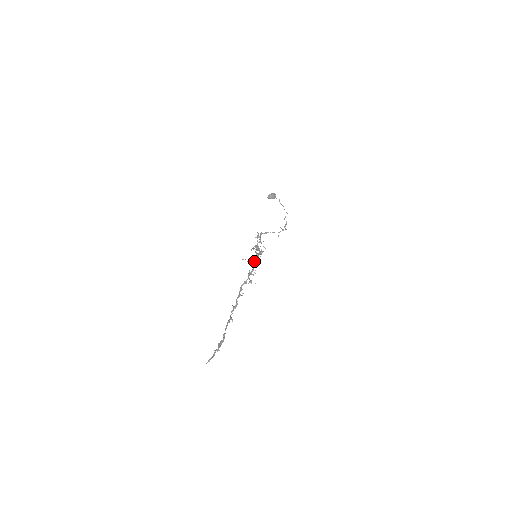
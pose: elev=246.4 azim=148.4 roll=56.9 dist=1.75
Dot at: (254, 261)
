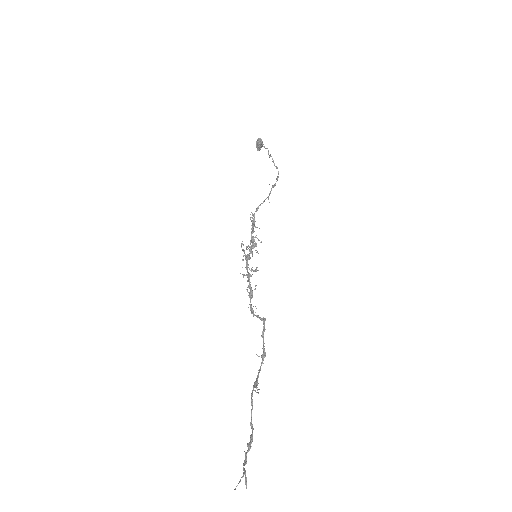
Dot at: occluded
